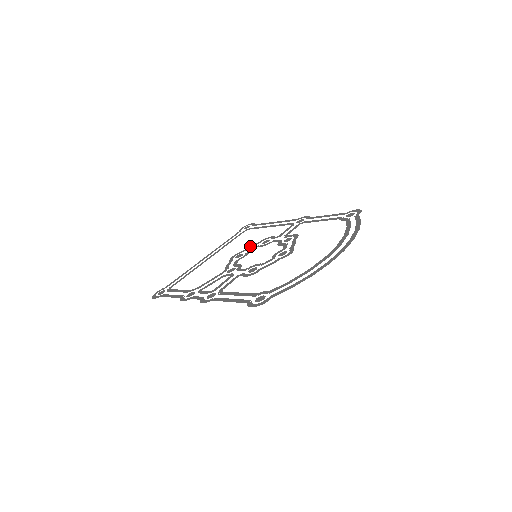
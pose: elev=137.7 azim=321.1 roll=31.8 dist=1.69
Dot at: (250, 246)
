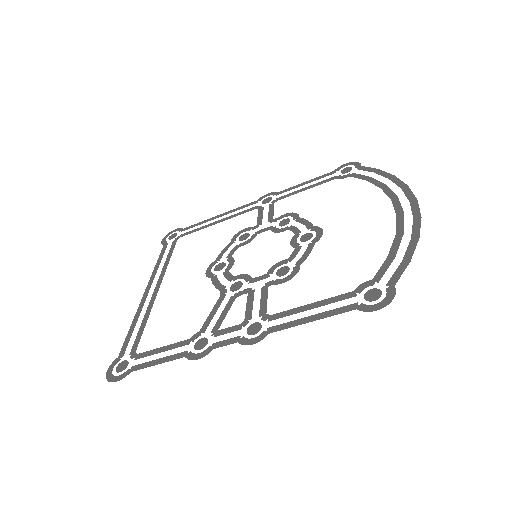
Dot at: occluded
